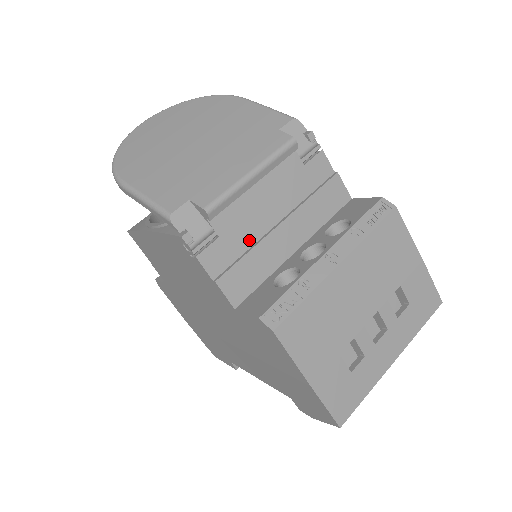
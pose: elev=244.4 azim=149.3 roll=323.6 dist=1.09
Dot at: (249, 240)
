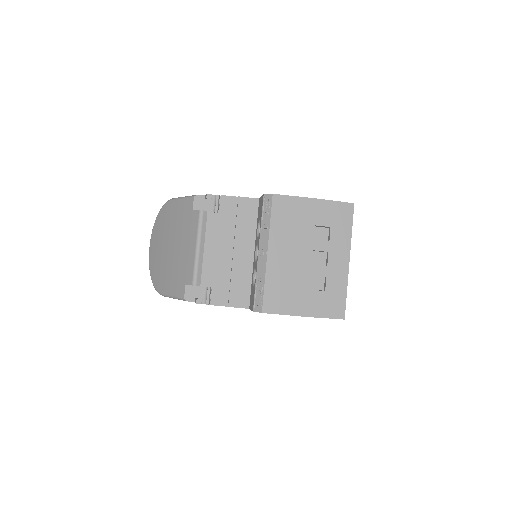
Dot at: (227, 274)
